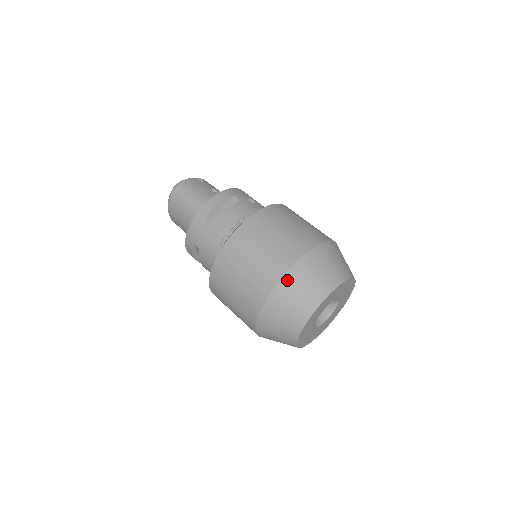
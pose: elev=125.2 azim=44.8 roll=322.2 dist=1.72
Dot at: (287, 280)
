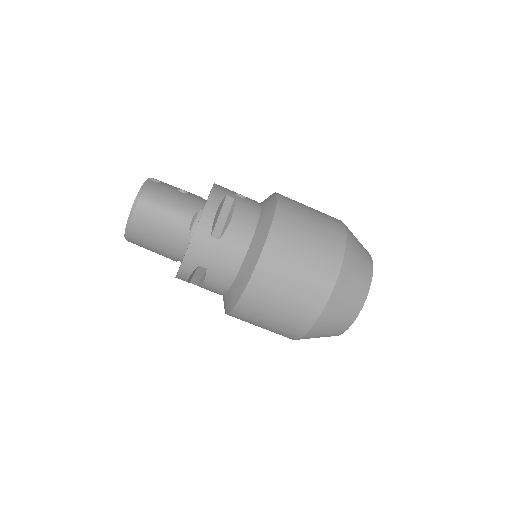
Dot at: (342, 278)
